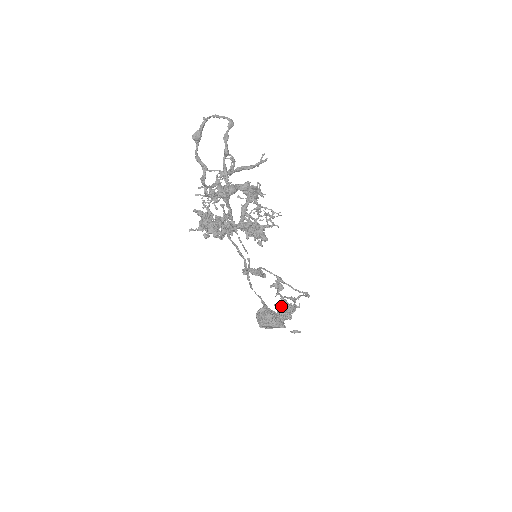
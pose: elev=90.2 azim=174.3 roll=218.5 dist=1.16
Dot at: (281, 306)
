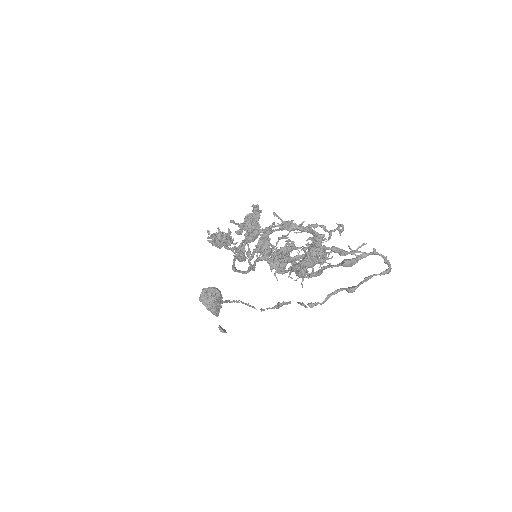
Dot at: (223, 239)
